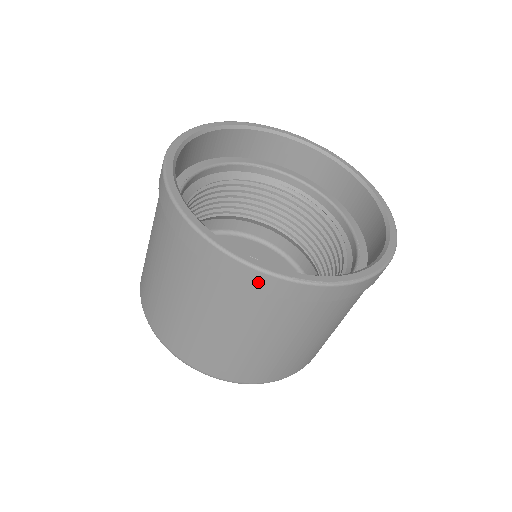
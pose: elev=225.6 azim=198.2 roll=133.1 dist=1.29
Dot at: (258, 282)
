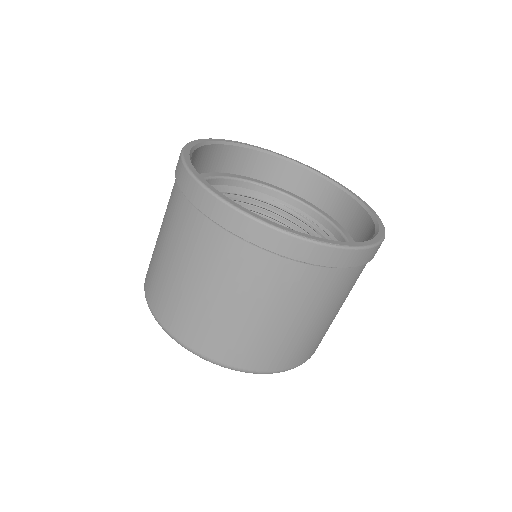
Dot at: (253, 233)
